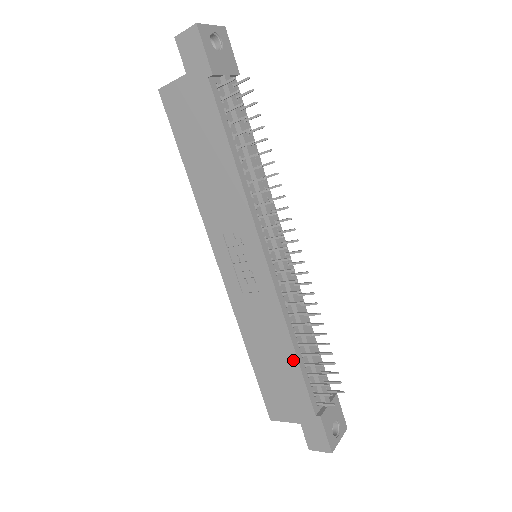
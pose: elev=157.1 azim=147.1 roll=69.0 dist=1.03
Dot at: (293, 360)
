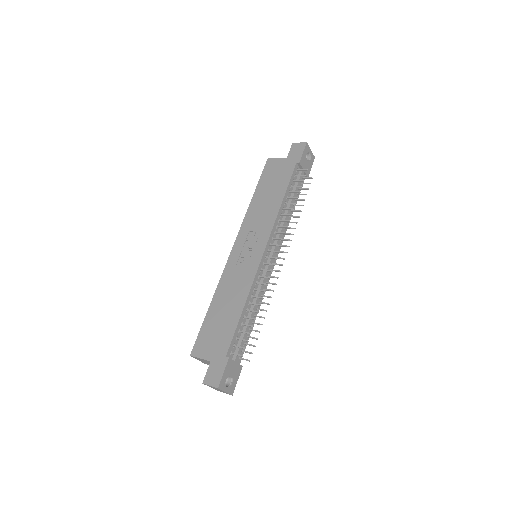
Dot at: (238, 314)
